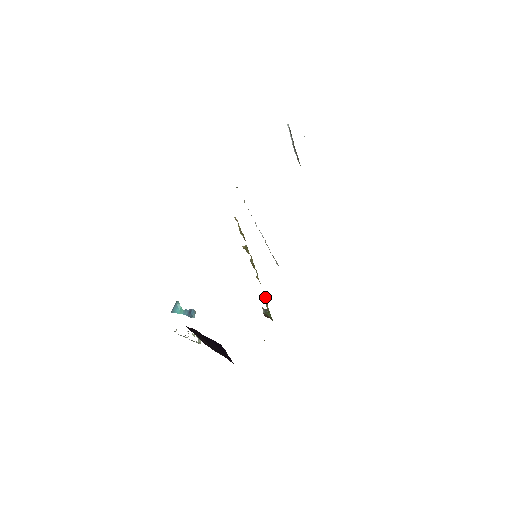
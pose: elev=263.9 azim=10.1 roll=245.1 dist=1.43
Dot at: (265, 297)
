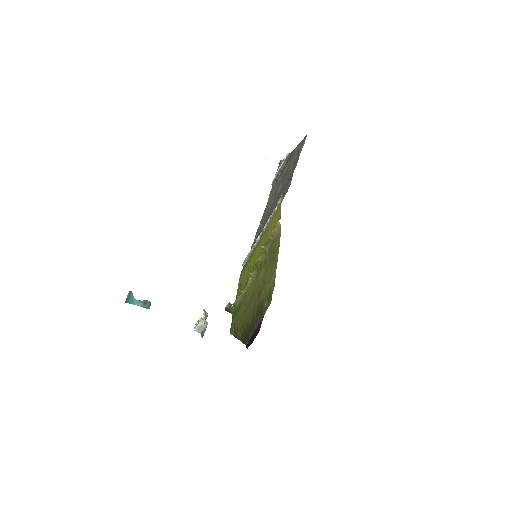
Dot at: (243, 292)
